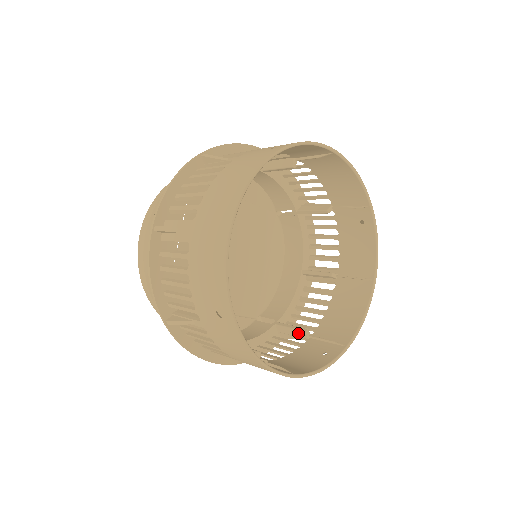
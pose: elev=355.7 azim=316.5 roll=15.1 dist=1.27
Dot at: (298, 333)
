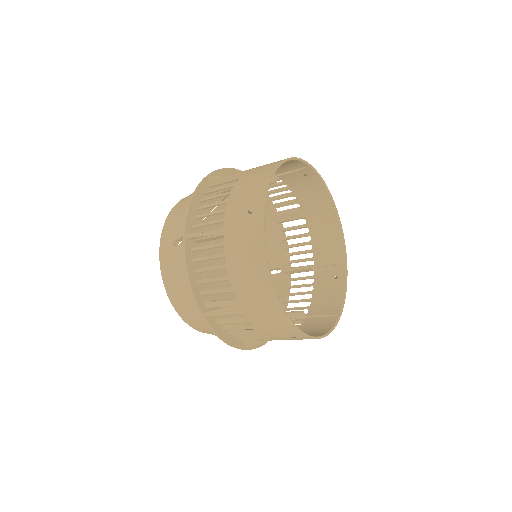
Dot at: occluded
